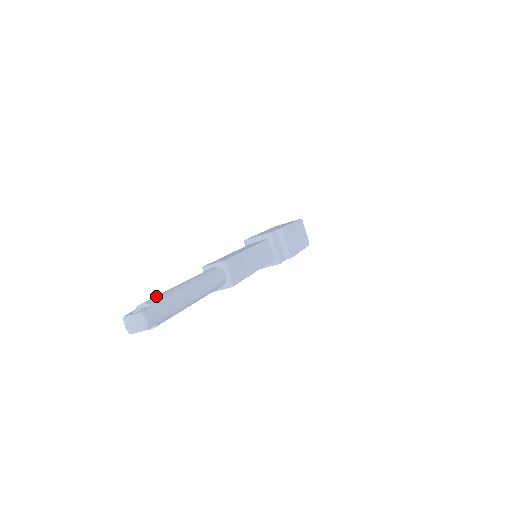
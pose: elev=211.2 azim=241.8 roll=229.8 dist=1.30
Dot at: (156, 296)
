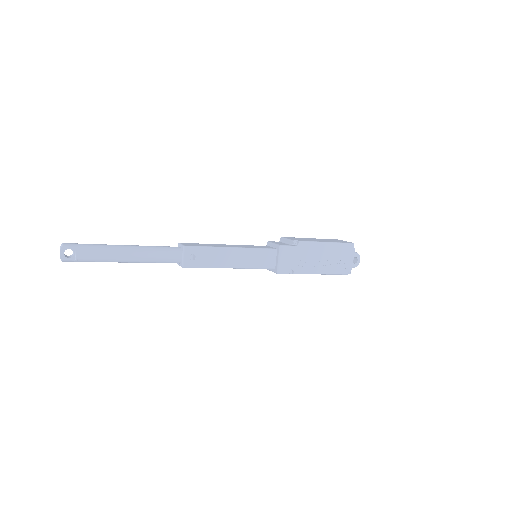
Dot at: occluded
